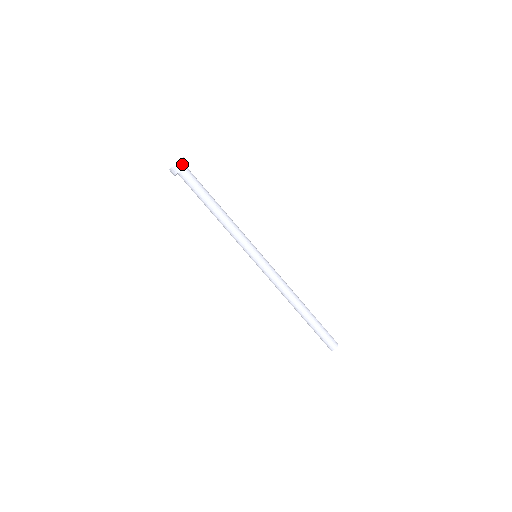
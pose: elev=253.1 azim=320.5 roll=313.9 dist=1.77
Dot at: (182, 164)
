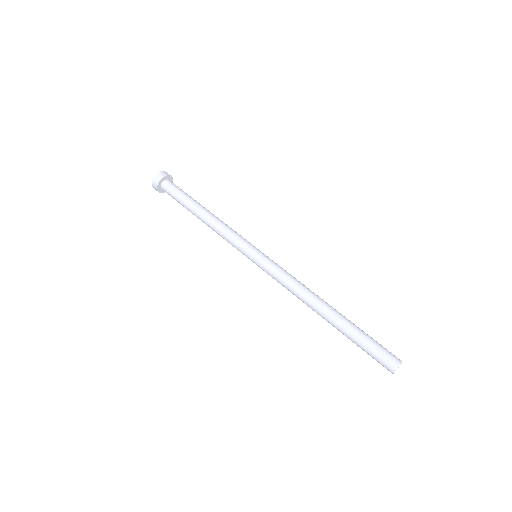
Dot at: (164, 174)
